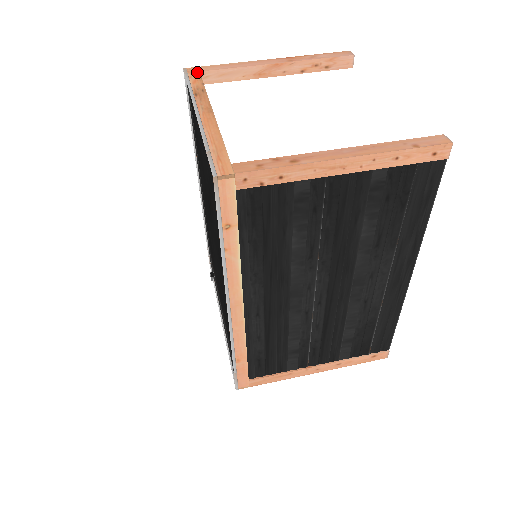
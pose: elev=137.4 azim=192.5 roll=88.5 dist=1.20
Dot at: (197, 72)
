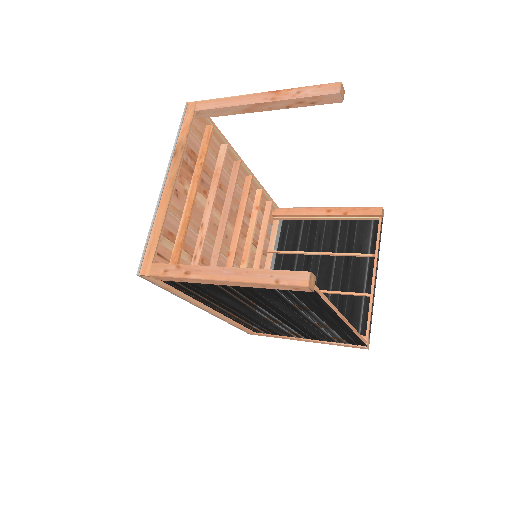
Dot at: (192, 112)
